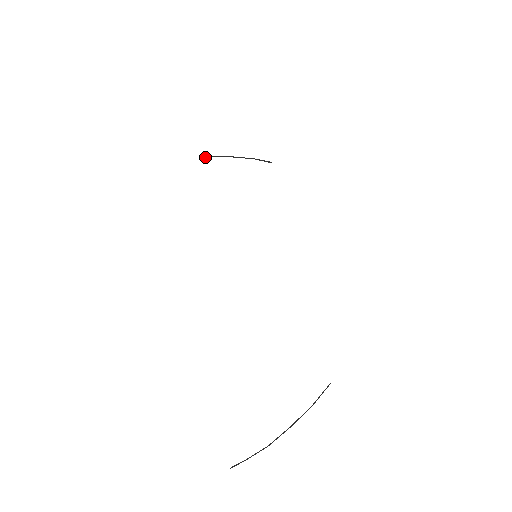
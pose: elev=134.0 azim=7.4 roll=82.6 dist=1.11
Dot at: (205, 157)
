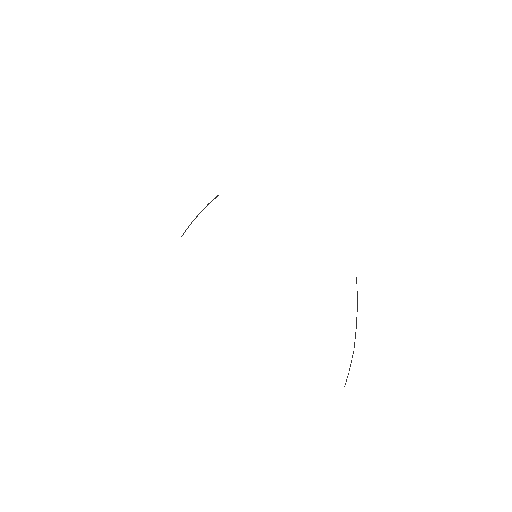
Dot at: occluded
